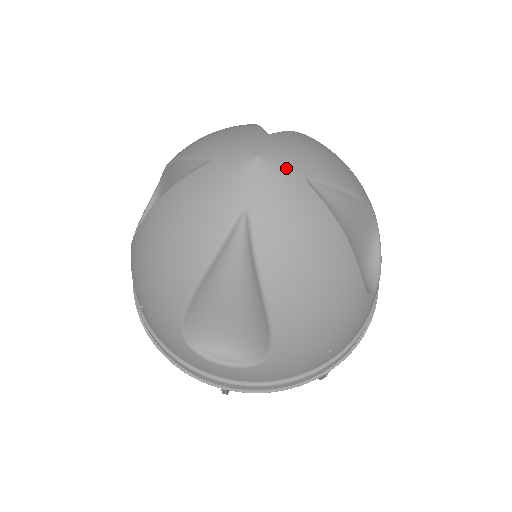
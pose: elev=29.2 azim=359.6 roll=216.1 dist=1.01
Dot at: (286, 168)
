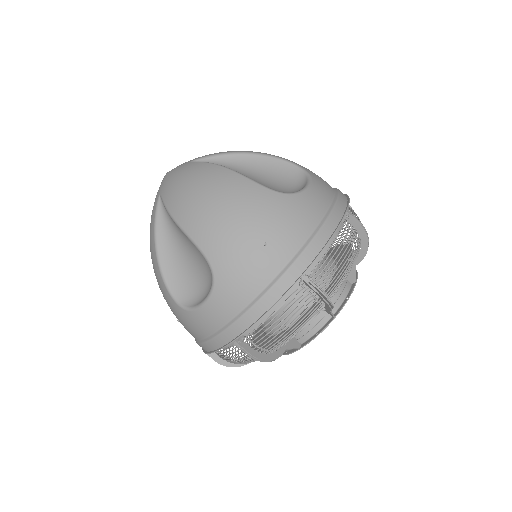
Dot at: (179, 166)
